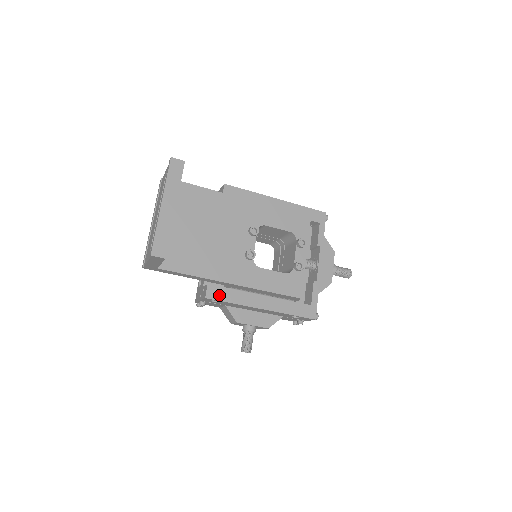
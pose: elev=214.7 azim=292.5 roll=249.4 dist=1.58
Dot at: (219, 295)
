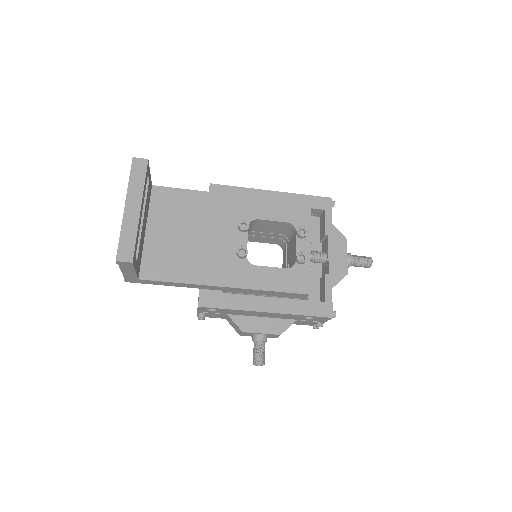
Dot at: (214, 302)
